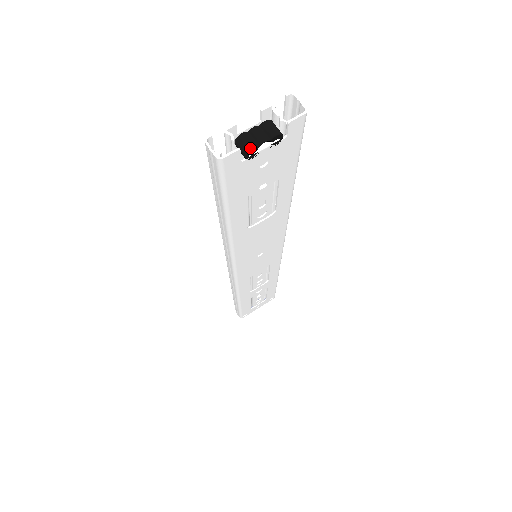
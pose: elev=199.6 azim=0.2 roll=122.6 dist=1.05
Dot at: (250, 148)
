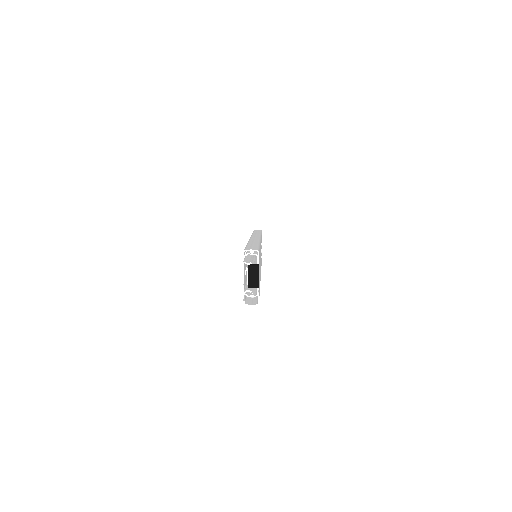
Dot at: (258, 285)
